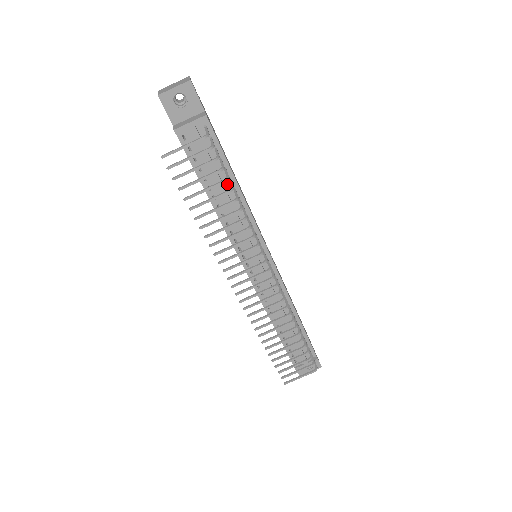
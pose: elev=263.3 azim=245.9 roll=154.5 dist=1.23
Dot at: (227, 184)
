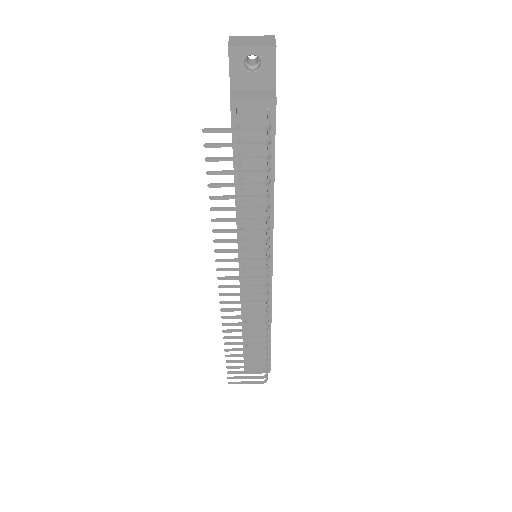
Dot at: (262, 180)
